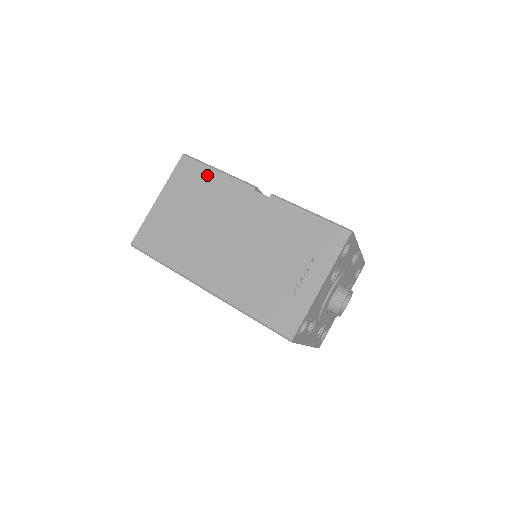
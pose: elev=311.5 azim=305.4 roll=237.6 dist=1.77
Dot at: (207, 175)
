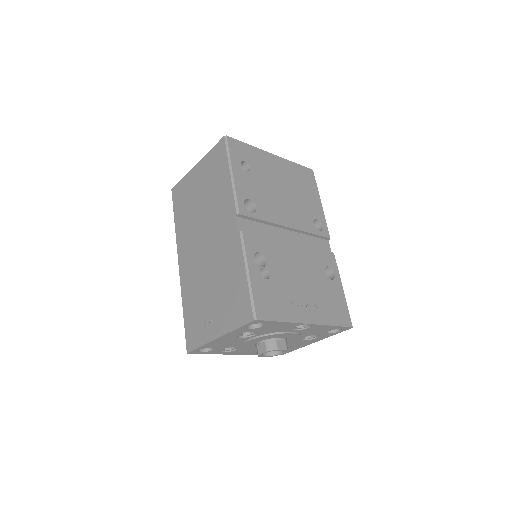
Dot at: (224, 172)
